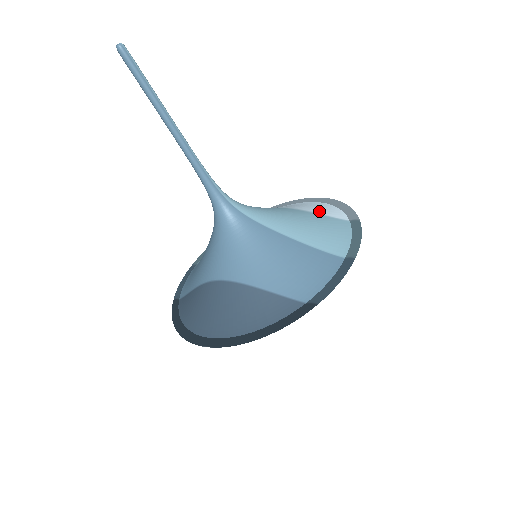
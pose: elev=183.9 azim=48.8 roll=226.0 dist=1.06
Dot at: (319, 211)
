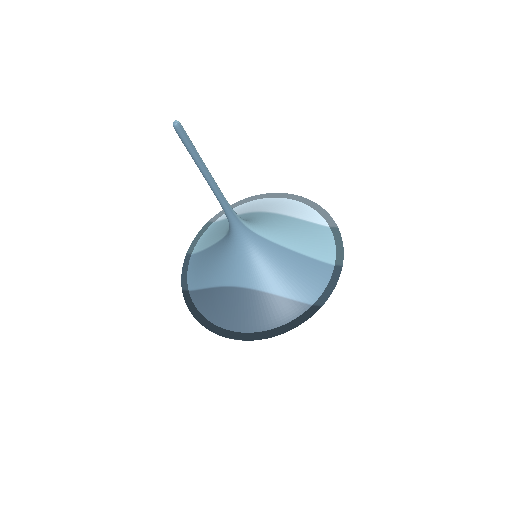
Dot at: (304, 216)
